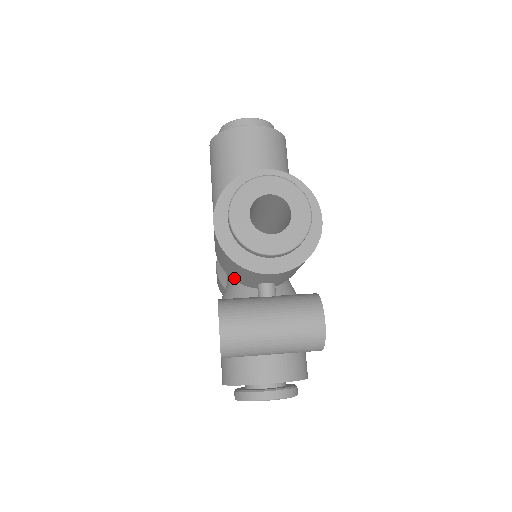
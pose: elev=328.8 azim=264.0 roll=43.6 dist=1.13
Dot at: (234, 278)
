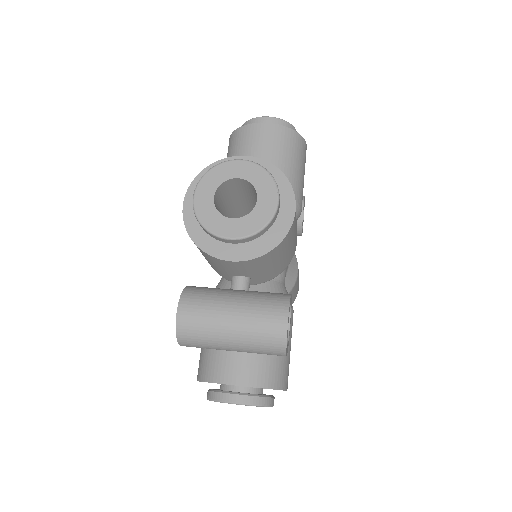
Dot at: (214, 269)
